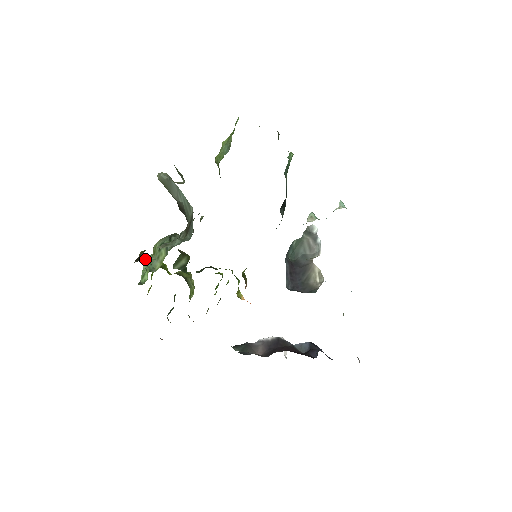
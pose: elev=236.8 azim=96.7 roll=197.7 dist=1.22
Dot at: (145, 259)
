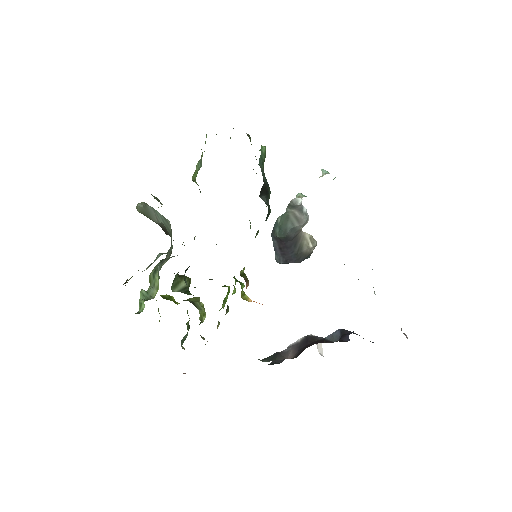
Dot at: occluded
